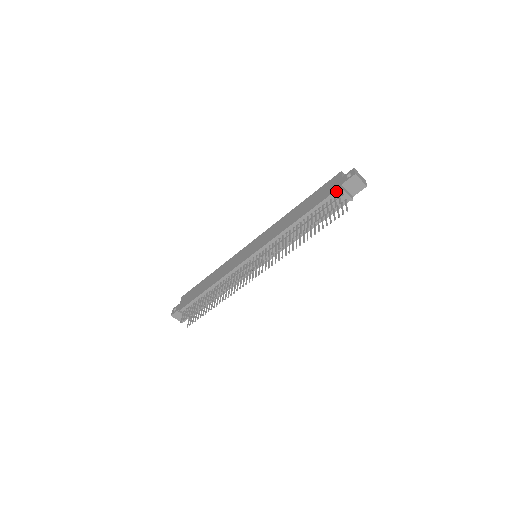
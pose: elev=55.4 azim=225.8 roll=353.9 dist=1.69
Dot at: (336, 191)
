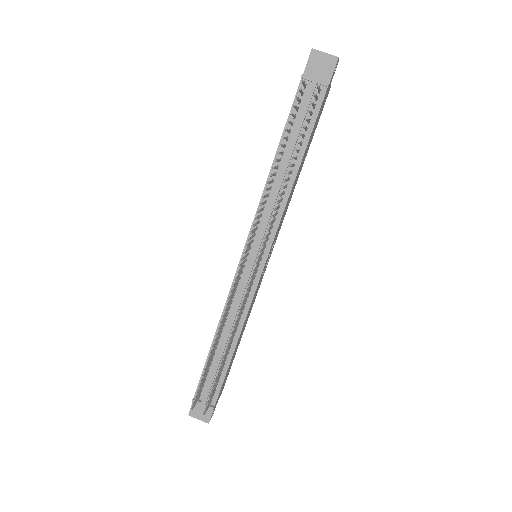
Dot at: (300, 85)
